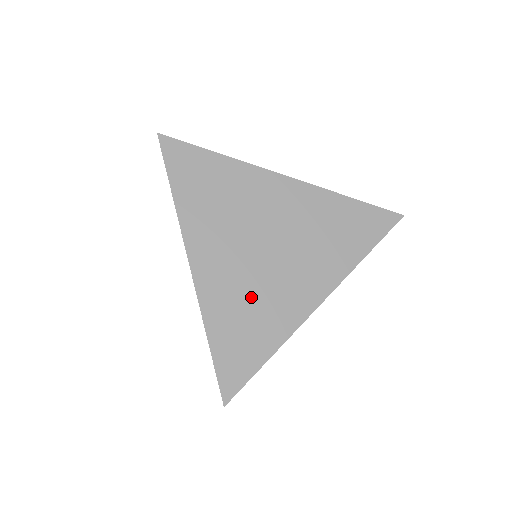
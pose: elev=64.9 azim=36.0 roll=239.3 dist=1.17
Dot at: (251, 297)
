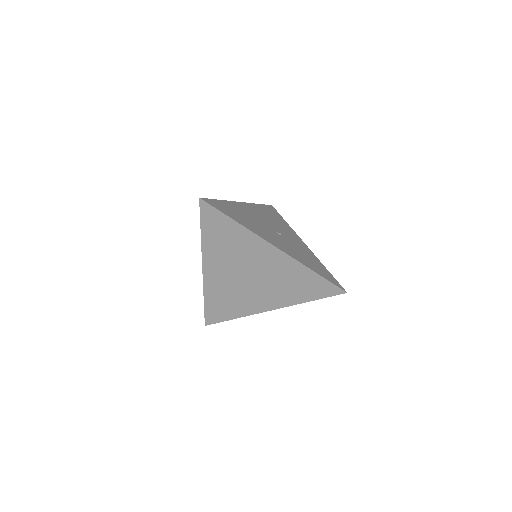
Dot at: (232, 294)
